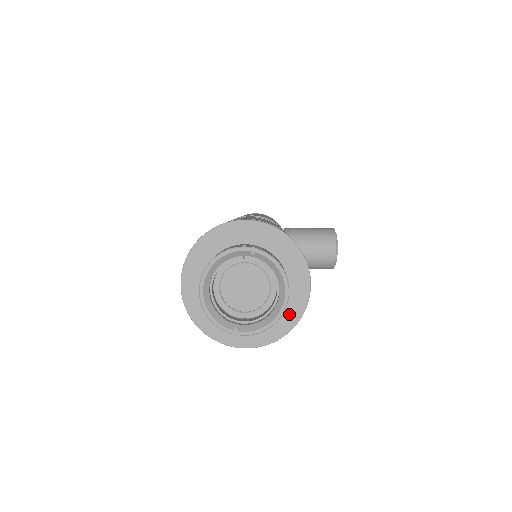
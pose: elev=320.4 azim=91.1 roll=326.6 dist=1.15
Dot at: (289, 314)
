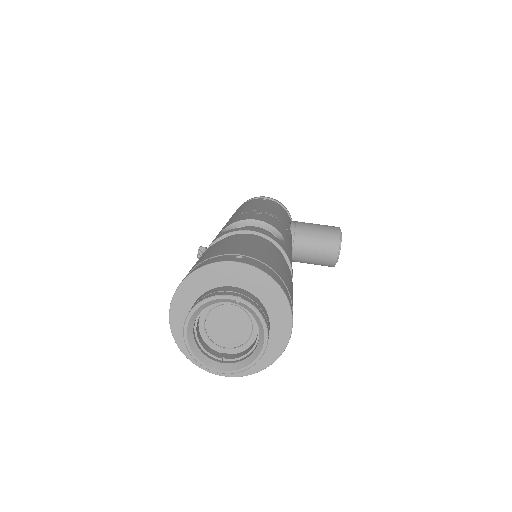
Dot at: (268, 352)
